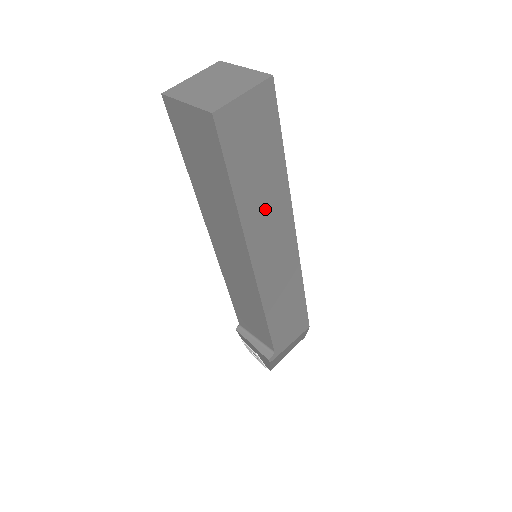
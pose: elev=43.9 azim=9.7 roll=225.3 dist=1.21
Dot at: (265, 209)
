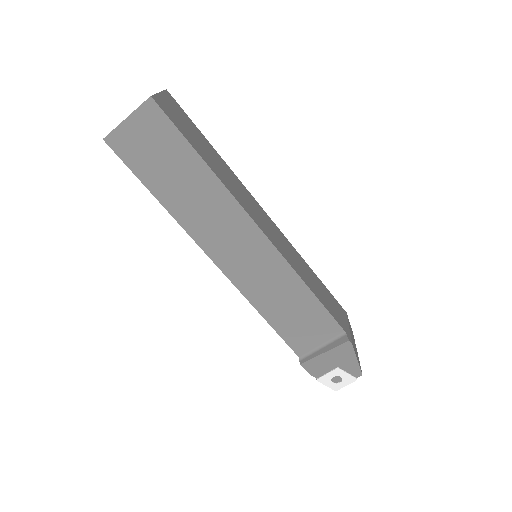
Dot at: (231, 182)
